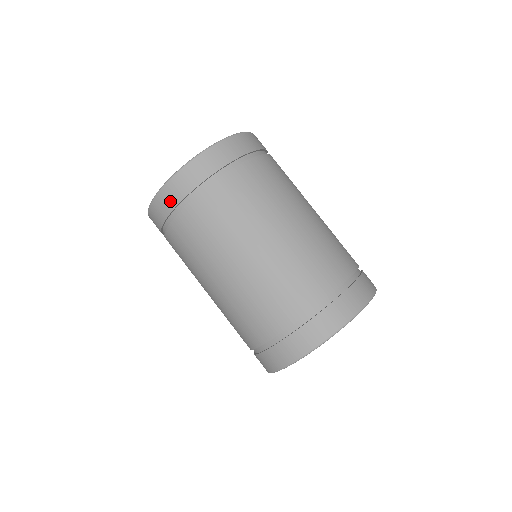
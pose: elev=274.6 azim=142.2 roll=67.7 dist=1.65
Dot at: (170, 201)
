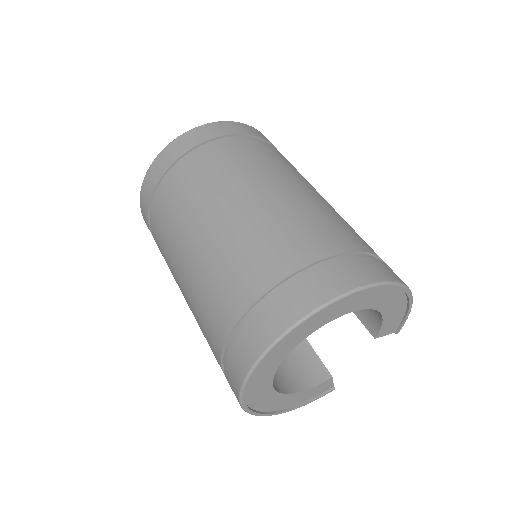
Dot at: (198, 138)
